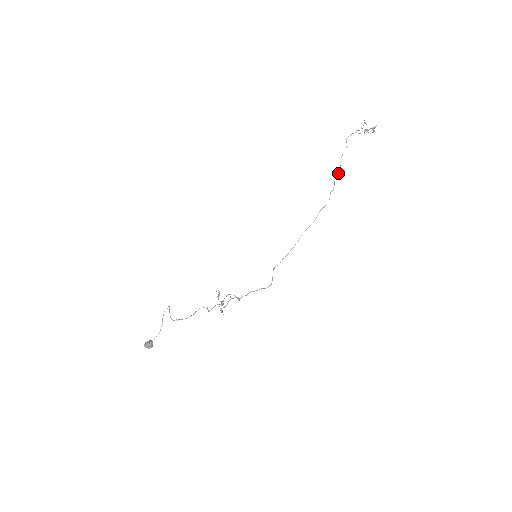
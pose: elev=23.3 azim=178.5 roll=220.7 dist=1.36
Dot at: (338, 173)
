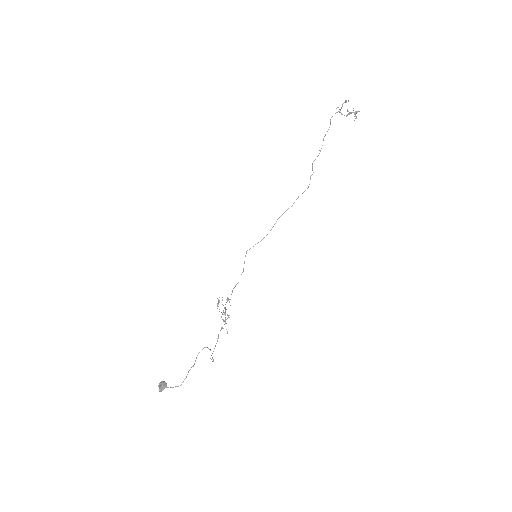
Dot at: occluded
